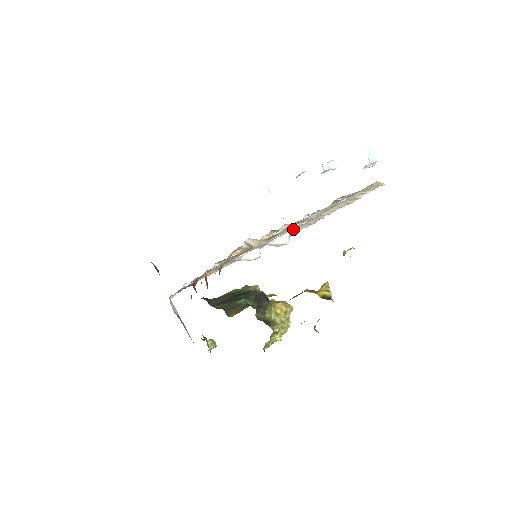
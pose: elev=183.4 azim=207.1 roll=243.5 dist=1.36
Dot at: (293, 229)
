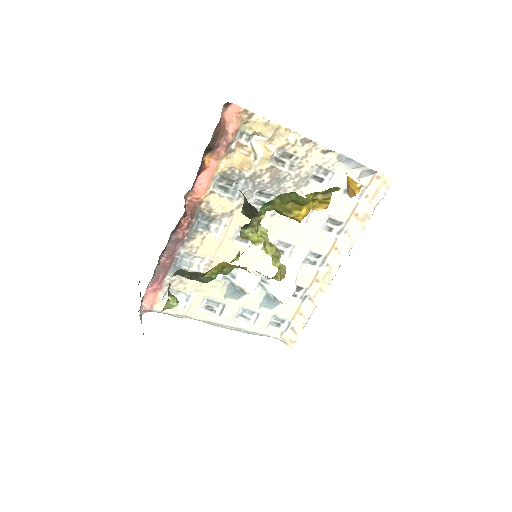
Dot at: (302, 305)
